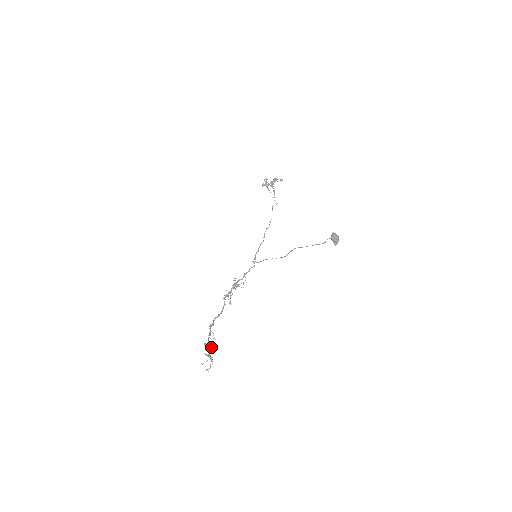
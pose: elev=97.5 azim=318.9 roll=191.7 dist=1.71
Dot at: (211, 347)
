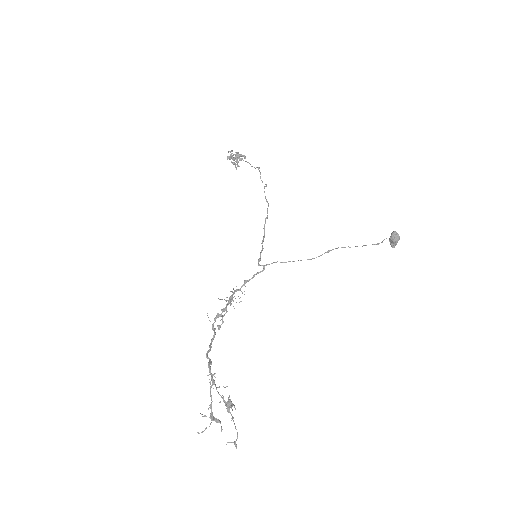
Dot at: (231, 402)
